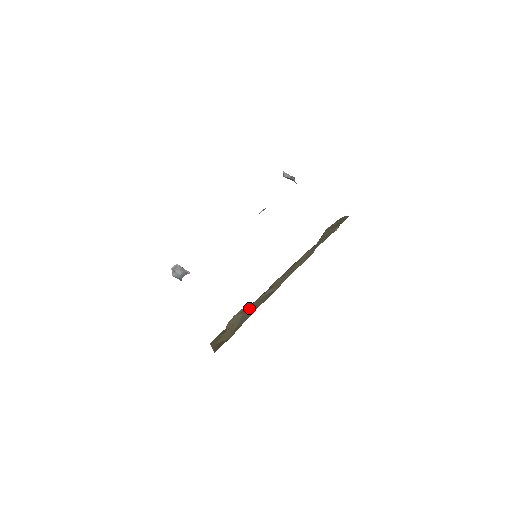
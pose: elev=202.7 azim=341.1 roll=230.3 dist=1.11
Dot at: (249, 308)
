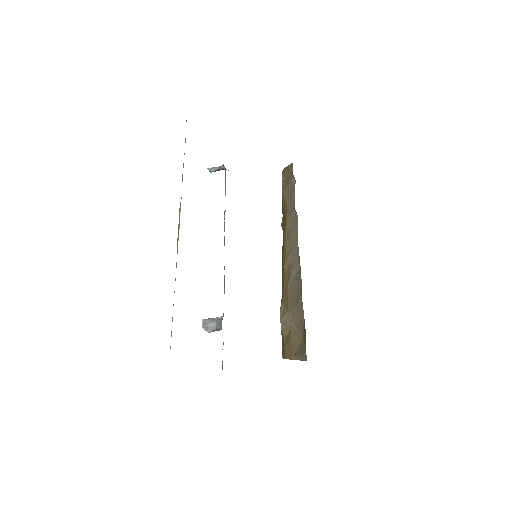
Dot at: (290, 302)
